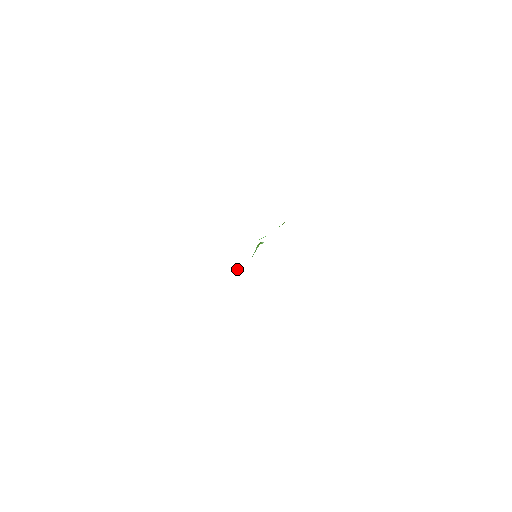
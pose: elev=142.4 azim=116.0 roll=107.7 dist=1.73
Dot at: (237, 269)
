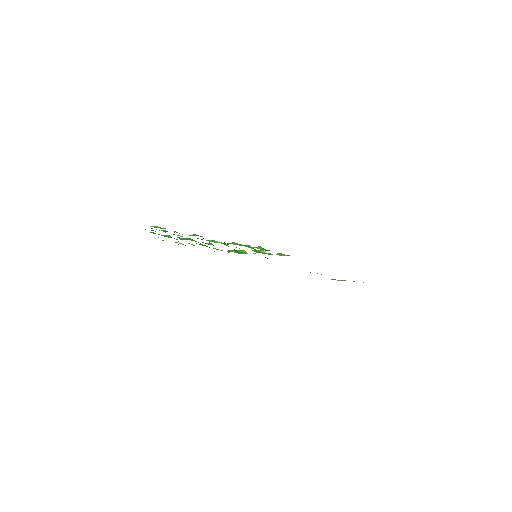
Dot at: (244, 250)
